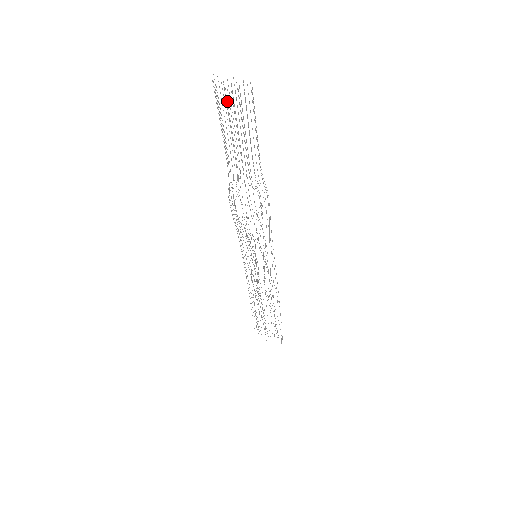
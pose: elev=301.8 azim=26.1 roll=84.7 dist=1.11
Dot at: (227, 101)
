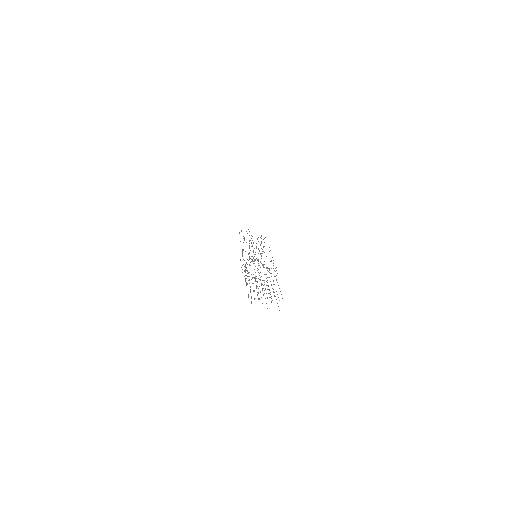
Dot at: (259, 298)
